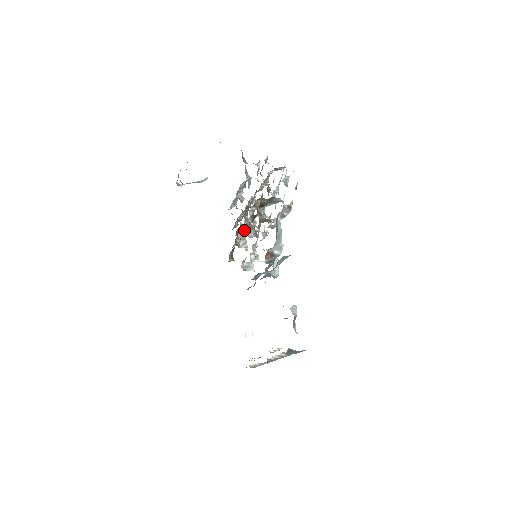
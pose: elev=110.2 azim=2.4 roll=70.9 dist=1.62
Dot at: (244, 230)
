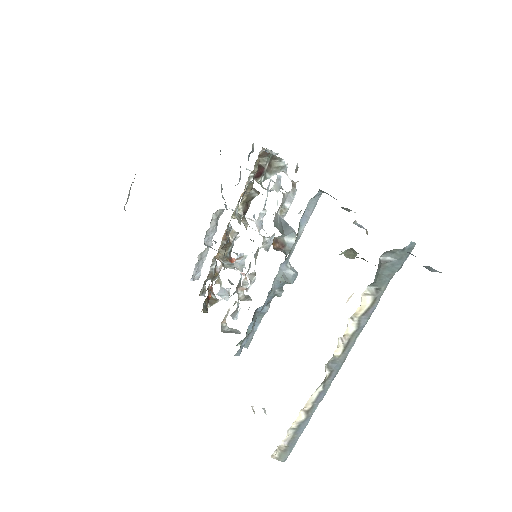
Dot at: (227, 252)
